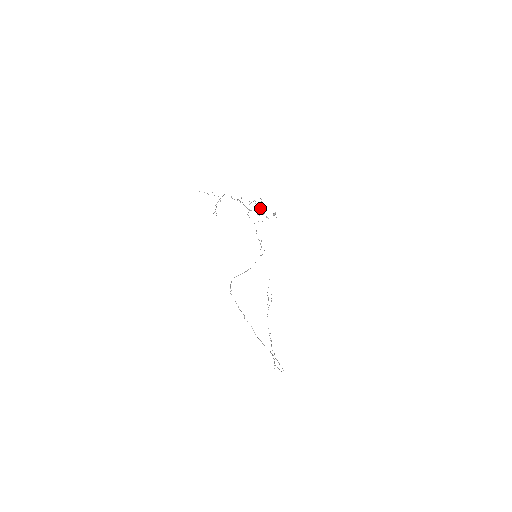
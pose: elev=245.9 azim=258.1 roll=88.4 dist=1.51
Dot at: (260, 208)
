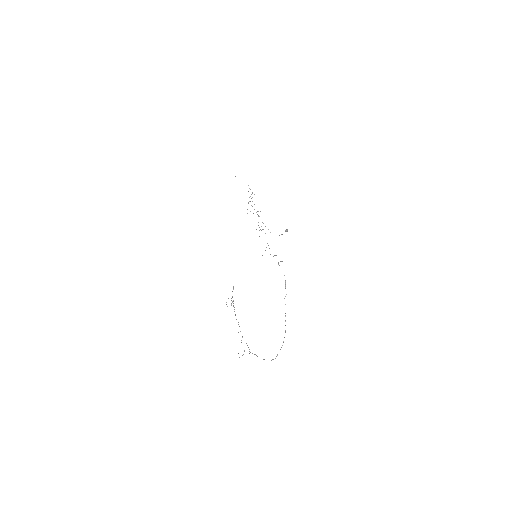
Dot at: occluded
